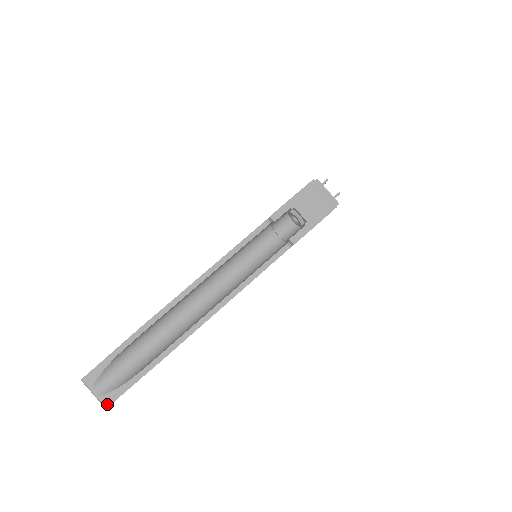
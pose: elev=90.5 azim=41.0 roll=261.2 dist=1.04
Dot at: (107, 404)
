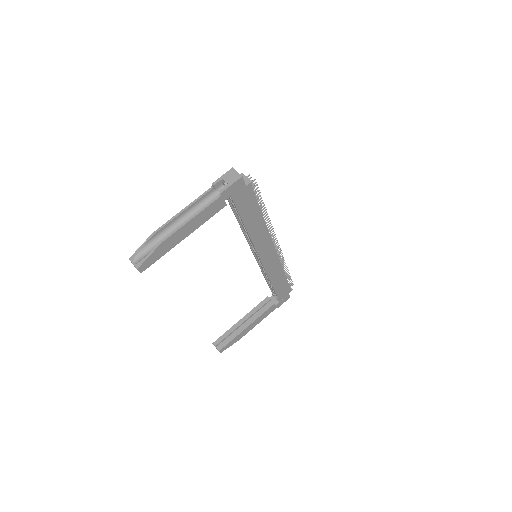
Dot at: (138, 267)
